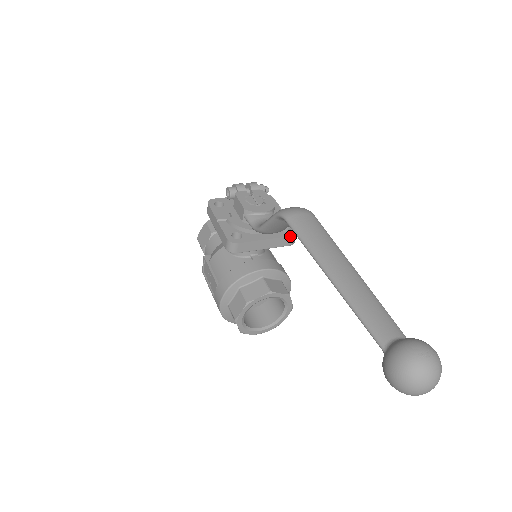
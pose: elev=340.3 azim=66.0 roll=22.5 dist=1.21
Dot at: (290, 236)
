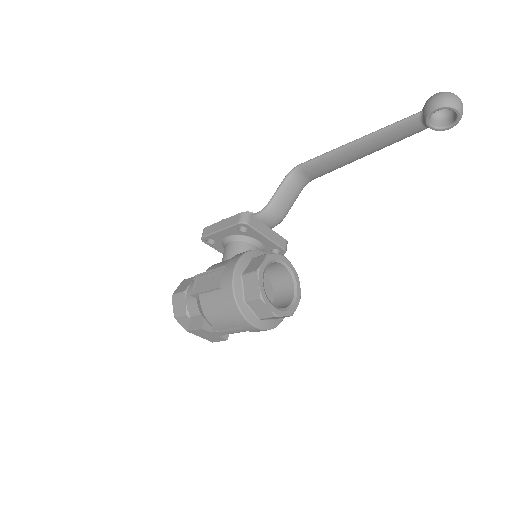
Dot at: (284, 239)
